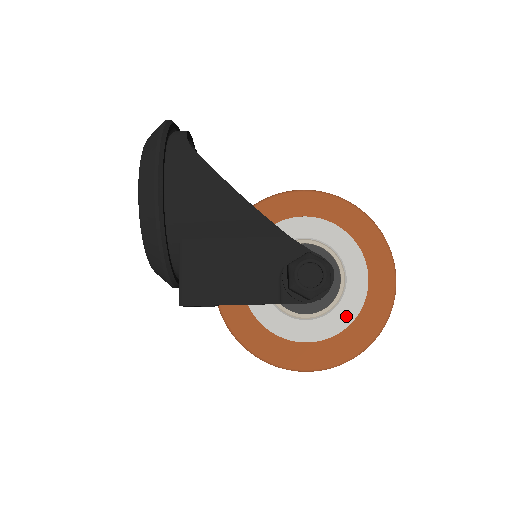
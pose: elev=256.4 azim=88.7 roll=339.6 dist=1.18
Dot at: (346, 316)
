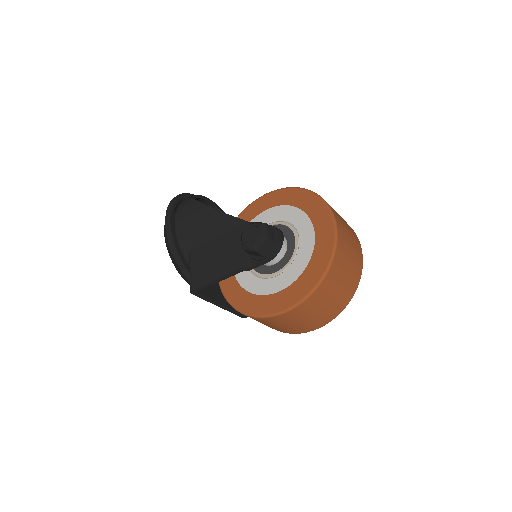
Dot at: (302, 263)
